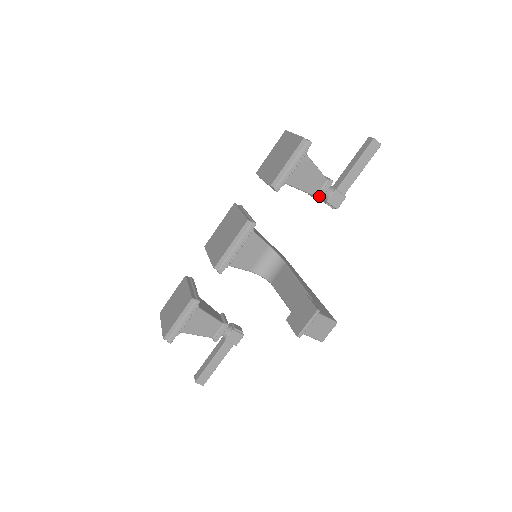
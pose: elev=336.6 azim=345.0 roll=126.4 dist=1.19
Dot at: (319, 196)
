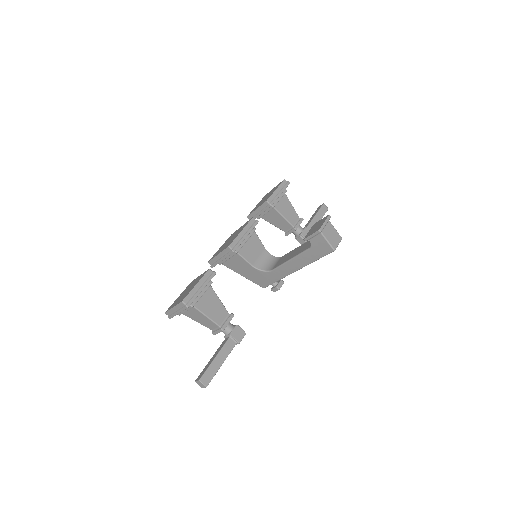
Dot at: (296, 226)
